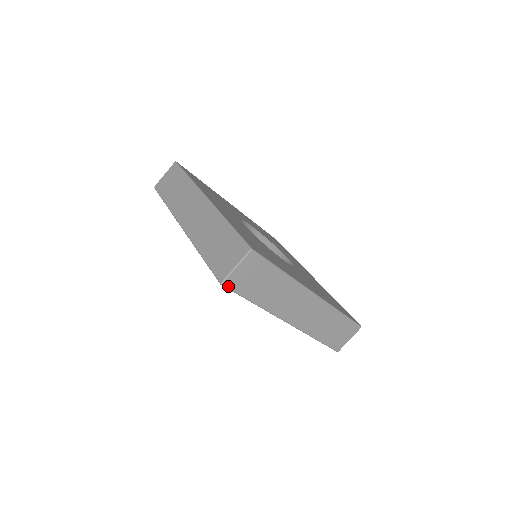
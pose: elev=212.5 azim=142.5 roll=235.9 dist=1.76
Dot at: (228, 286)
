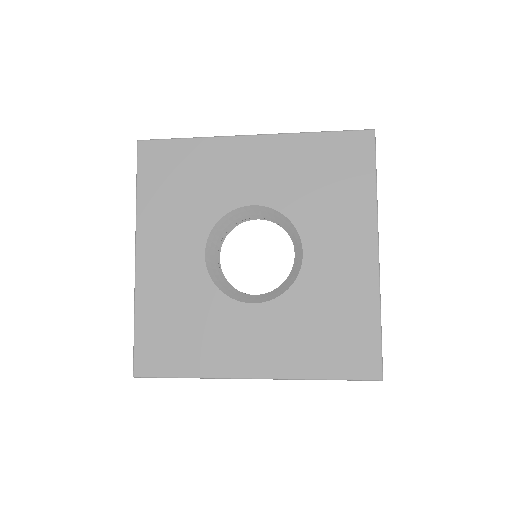
Dot at: occluded
